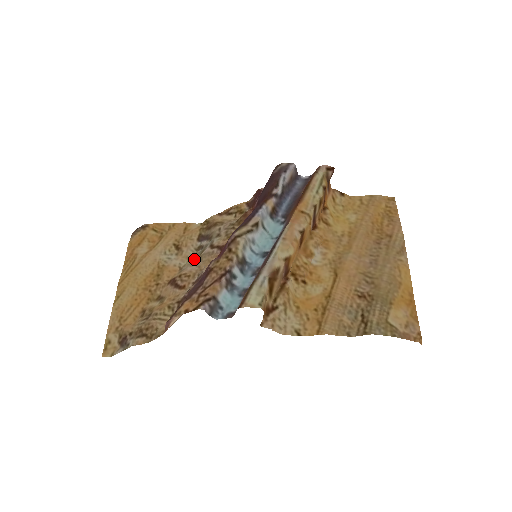
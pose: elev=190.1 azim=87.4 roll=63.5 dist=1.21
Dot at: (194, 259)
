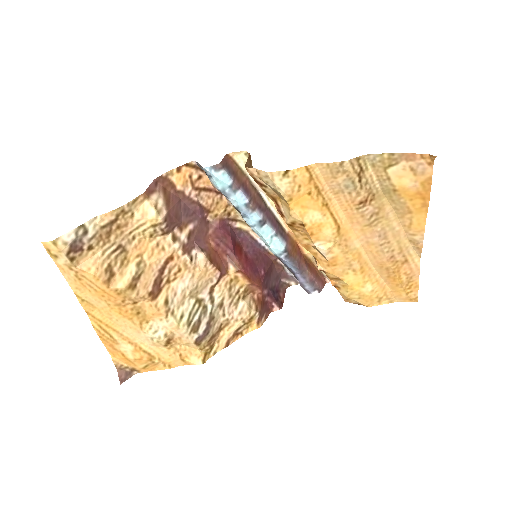
Dot at: (187, 306)
